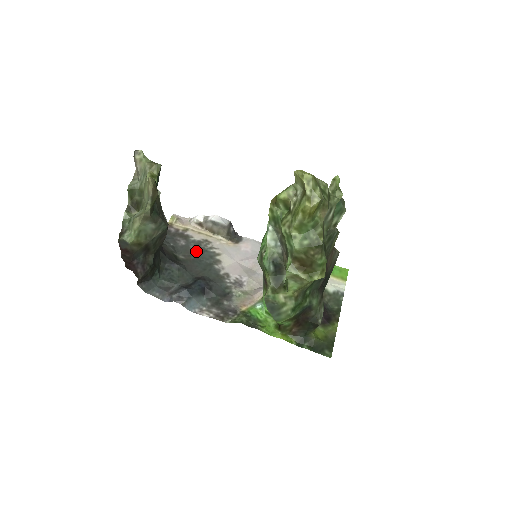
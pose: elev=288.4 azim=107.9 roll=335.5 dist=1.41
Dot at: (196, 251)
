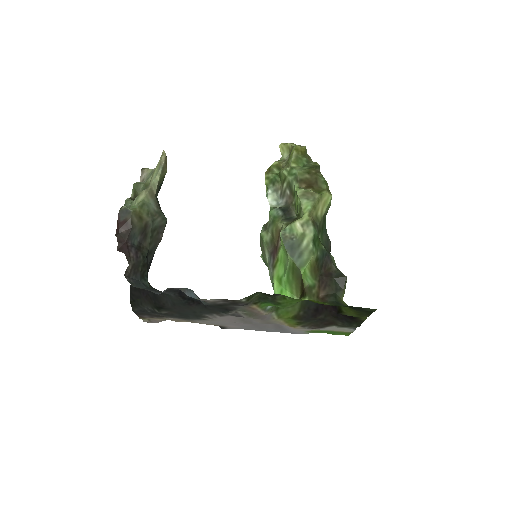
Dot at: (179, 317)
